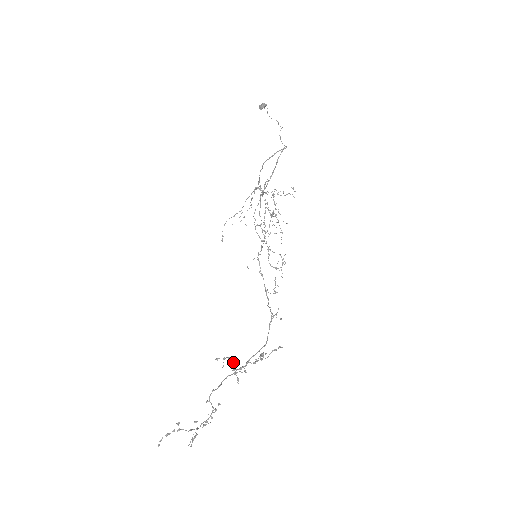
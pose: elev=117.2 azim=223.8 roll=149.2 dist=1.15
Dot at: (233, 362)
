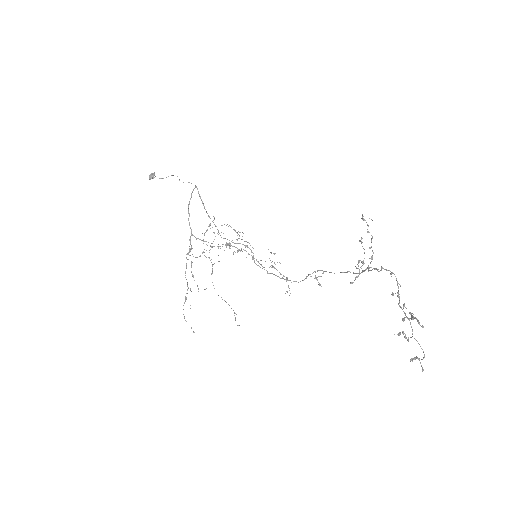
Dot at: (367, 225)
